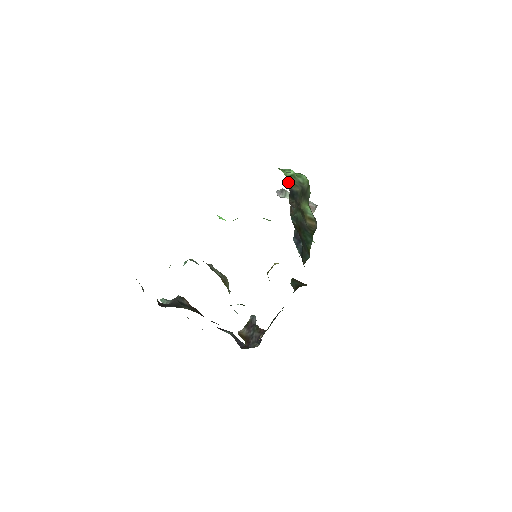
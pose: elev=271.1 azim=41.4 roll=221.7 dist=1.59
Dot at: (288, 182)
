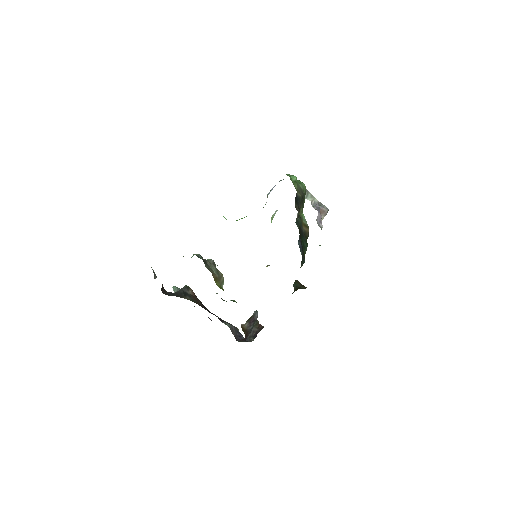
Dot at: occluded
